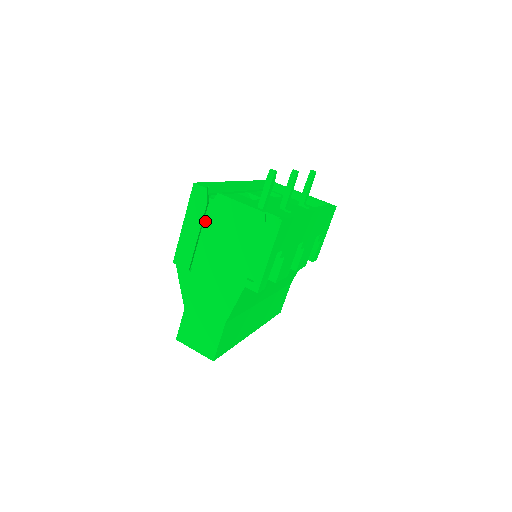
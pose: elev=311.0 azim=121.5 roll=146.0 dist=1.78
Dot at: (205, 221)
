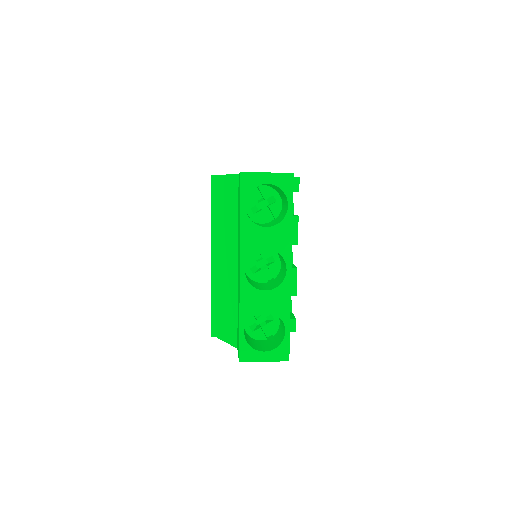
Dot at: occluded
